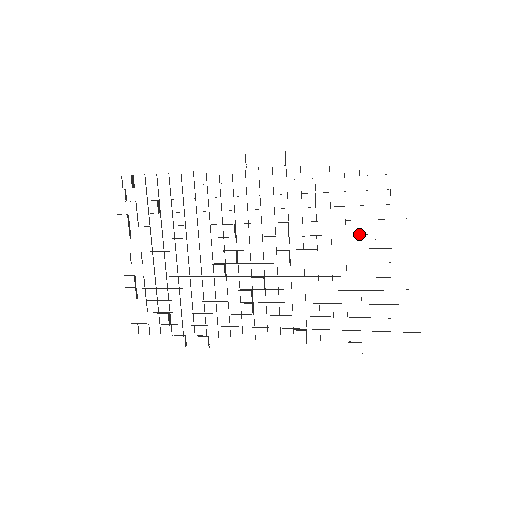
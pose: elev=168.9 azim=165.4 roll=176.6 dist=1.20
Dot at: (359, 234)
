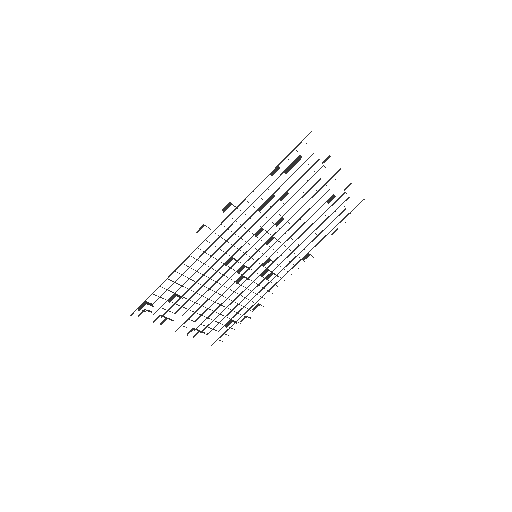
Dot at: (304, 195)
